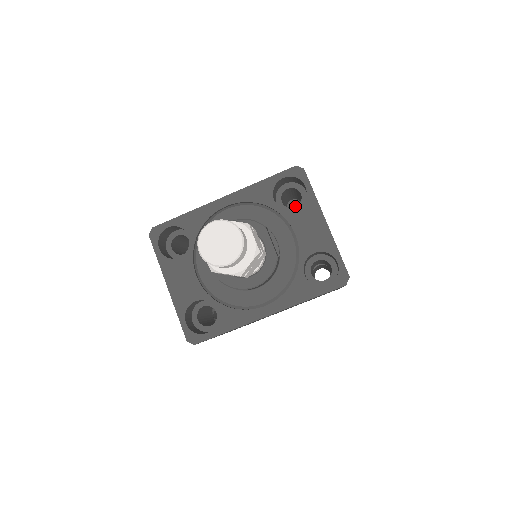
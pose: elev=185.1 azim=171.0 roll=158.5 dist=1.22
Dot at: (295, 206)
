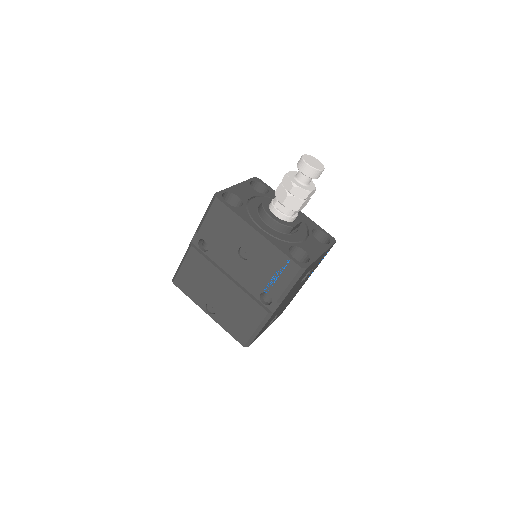
Dot at: occluded
